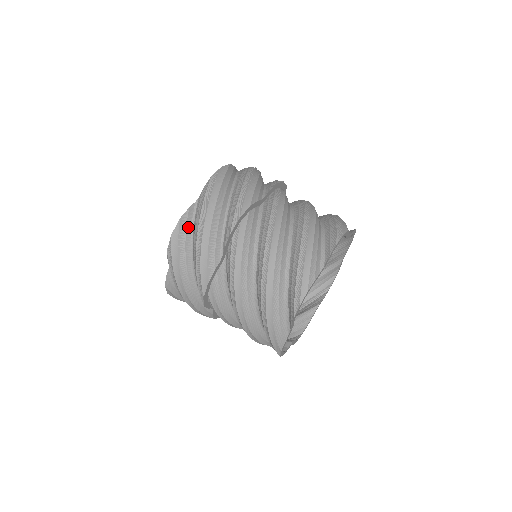
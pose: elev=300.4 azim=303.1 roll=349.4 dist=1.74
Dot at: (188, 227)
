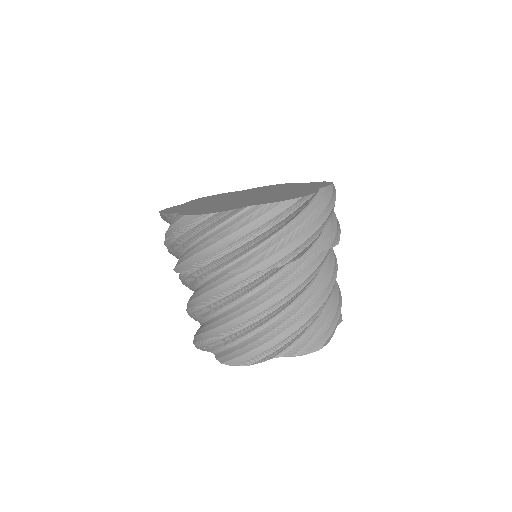
Dot at: (219, 221)
